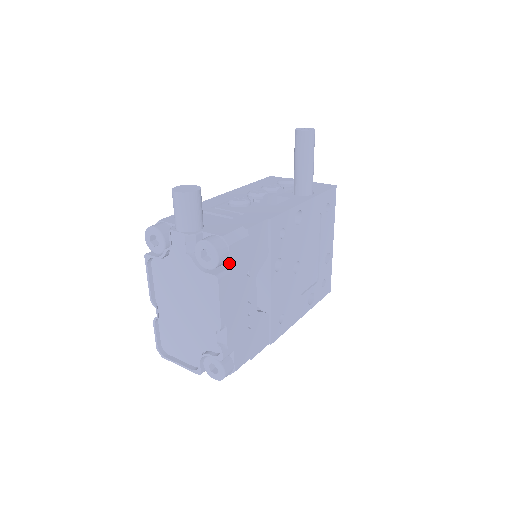
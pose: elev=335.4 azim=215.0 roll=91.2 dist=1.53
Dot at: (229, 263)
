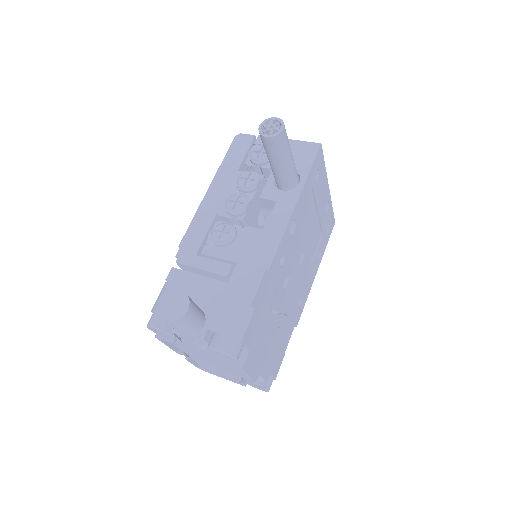
Dot at: (246, 347)
